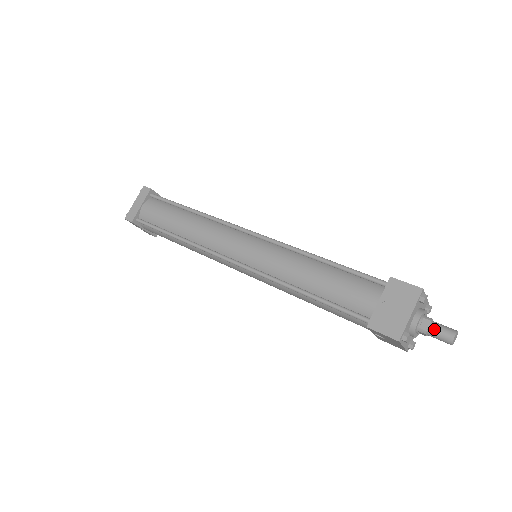
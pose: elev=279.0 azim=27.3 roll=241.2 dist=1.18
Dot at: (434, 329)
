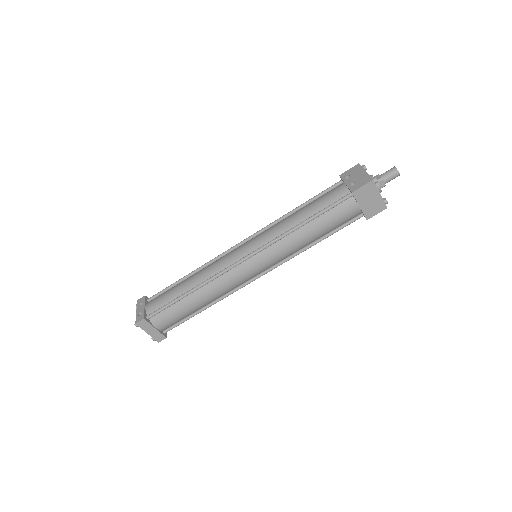
Dot at: (388, 181)
